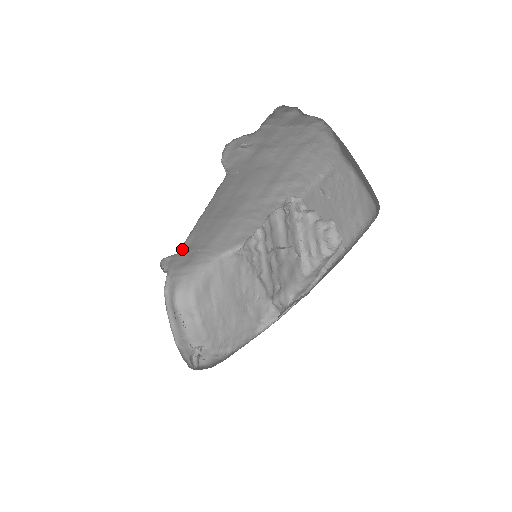
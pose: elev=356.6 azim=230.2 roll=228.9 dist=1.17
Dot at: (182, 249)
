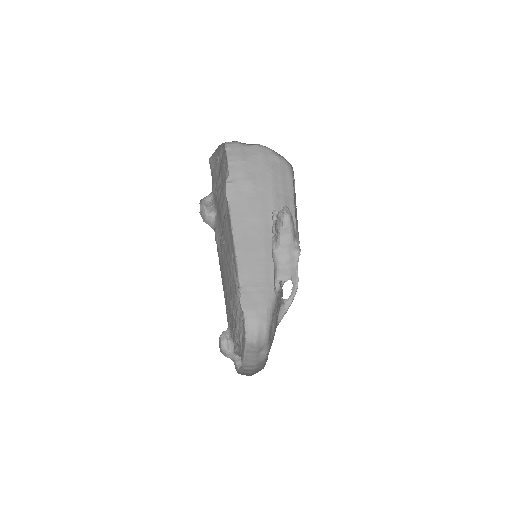
Dot at: (241, 284)
